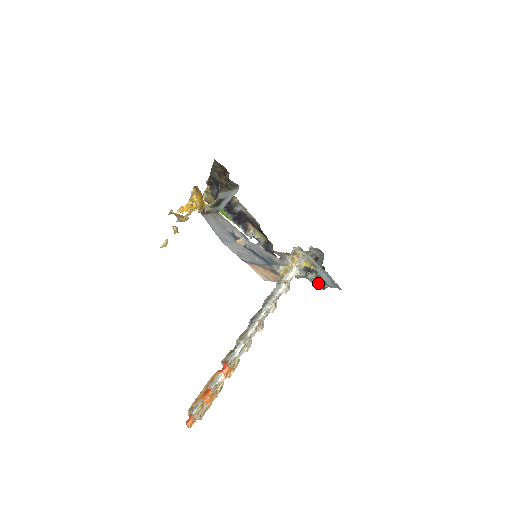
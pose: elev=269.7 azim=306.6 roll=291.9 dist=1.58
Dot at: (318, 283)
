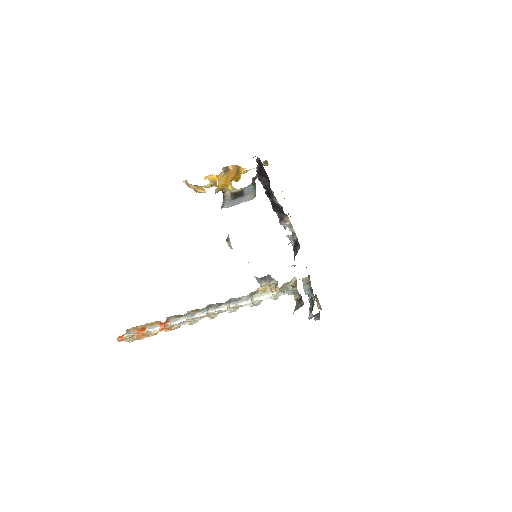
Dot at: (320, 307)
